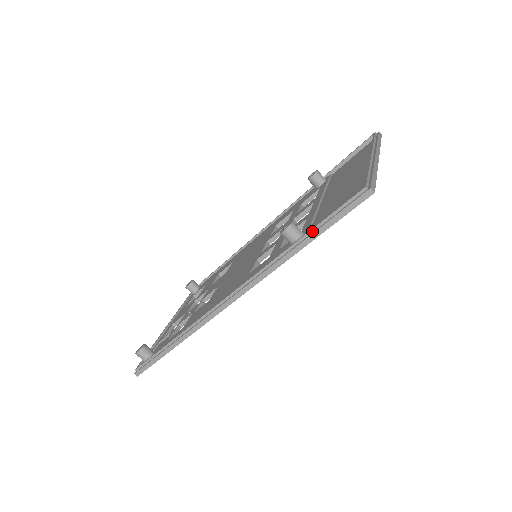
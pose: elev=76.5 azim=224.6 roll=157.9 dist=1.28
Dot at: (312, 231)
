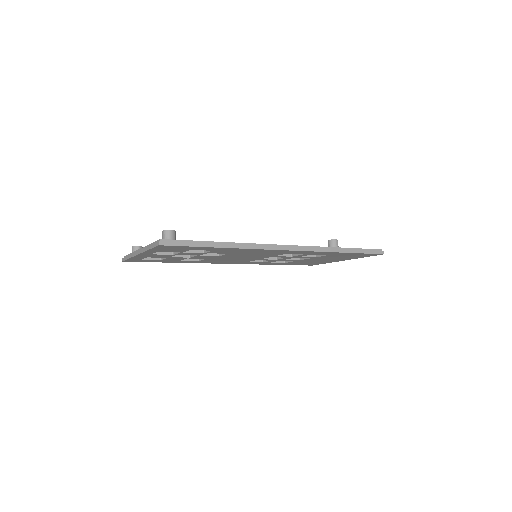
Dot at: (352, 249)
